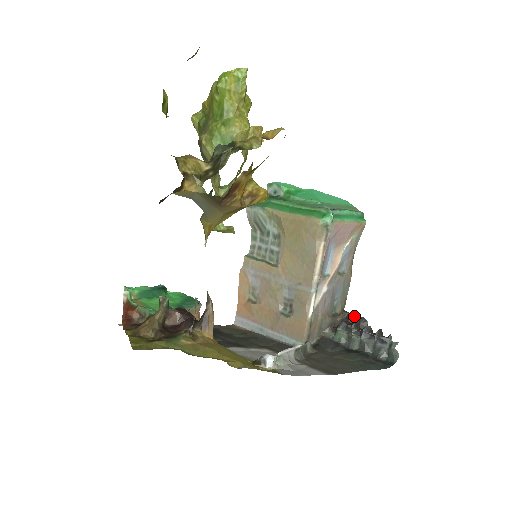
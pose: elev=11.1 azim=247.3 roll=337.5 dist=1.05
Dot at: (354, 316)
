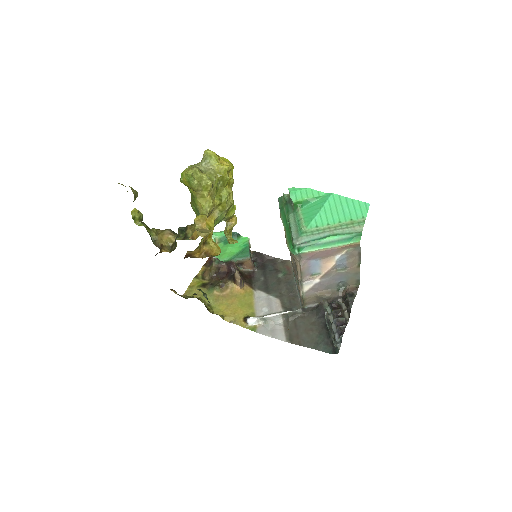
Dot at: (348, 300)
